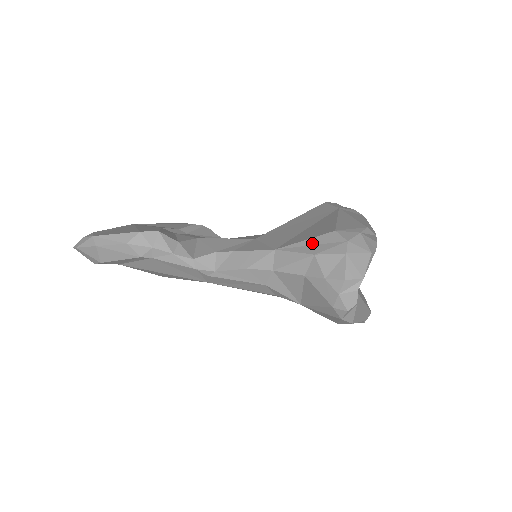
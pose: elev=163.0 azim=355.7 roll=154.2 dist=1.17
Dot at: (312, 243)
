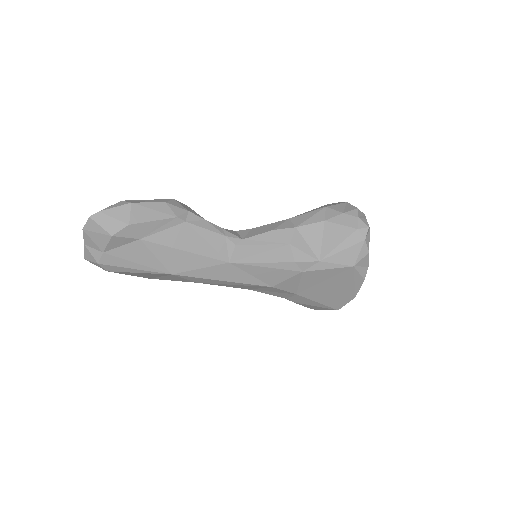
Dot at: (316, 209)
